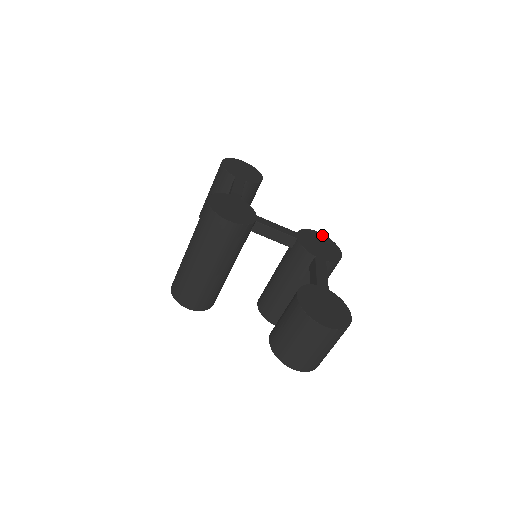
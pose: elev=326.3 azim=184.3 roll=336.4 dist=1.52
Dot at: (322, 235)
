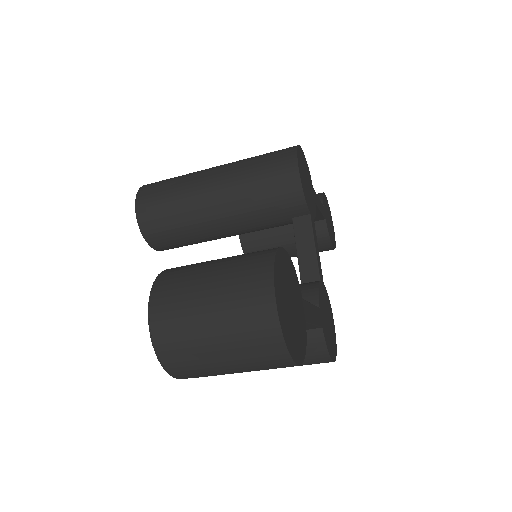
Dot at: occluded
